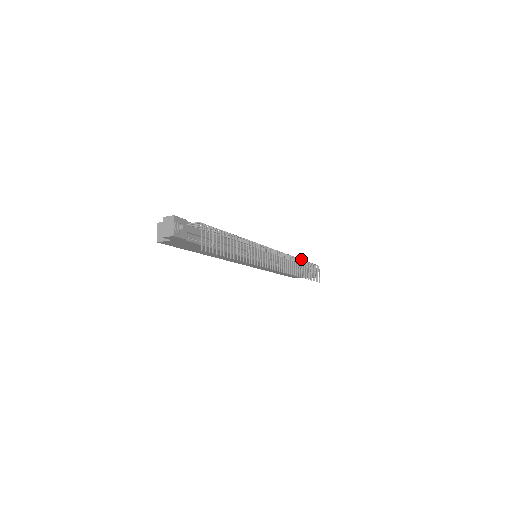
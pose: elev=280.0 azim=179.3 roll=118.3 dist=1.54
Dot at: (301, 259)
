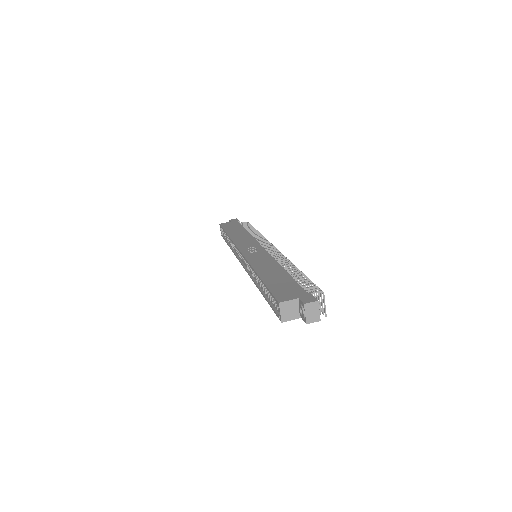
Dot at: (257, 231)
